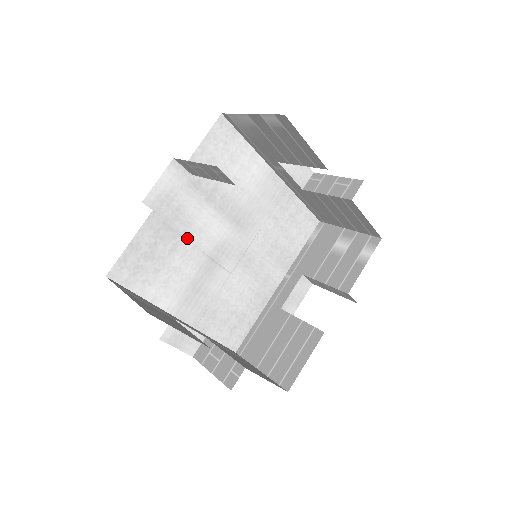
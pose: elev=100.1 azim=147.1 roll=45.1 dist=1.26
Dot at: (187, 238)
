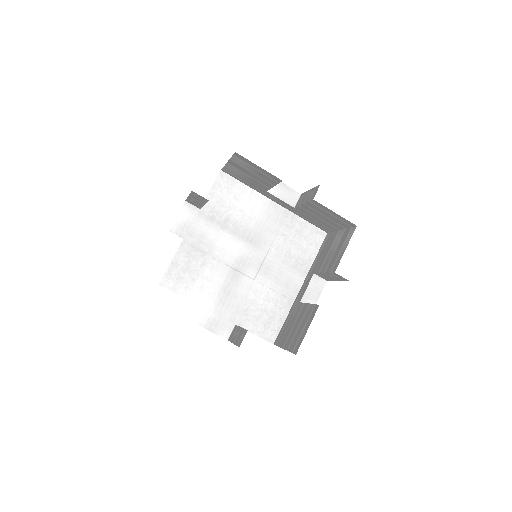
Dot at: (212, 256)
